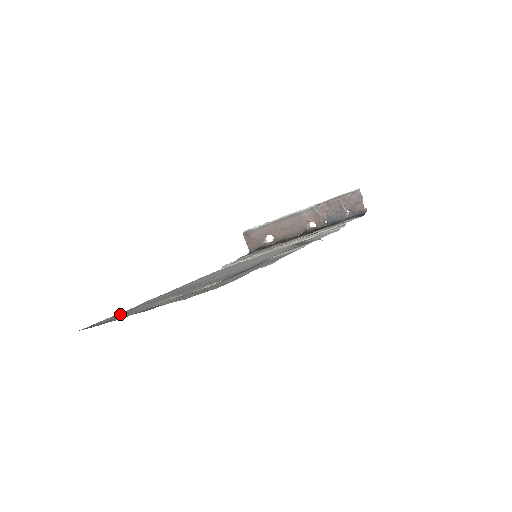
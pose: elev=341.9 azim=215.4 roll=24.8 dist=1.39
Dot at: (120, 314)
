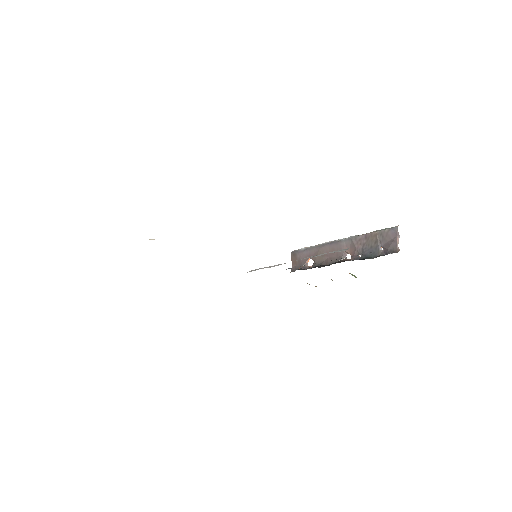
Dot at: occluded
